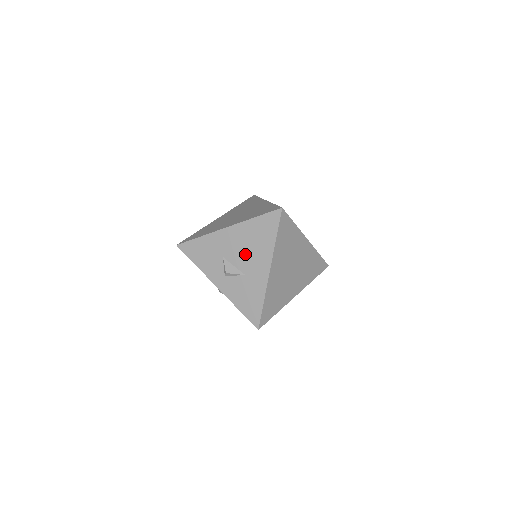
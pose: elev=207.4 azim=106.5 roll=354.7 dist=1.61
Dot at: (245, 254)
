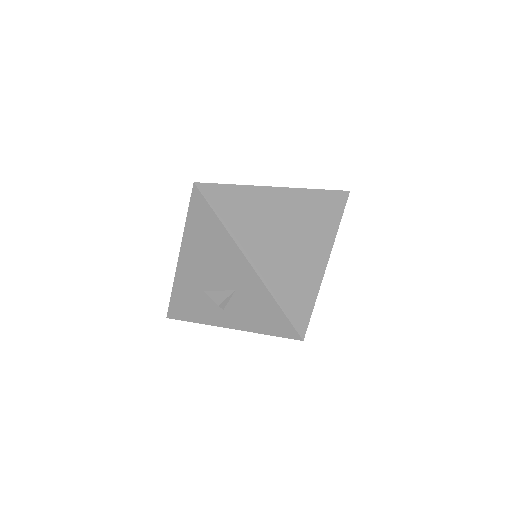
Dot at: (215, 268)
